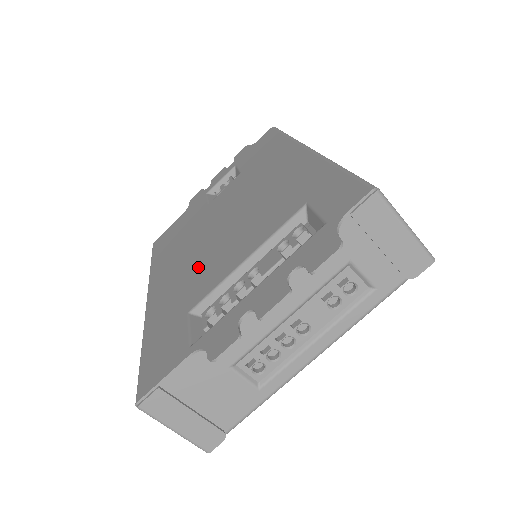
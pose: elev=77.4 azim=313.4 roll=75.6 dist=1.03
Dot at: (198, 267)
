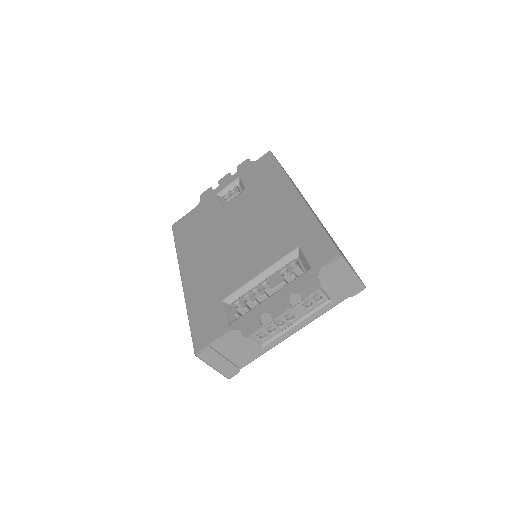
Dot at: (222, 266)
